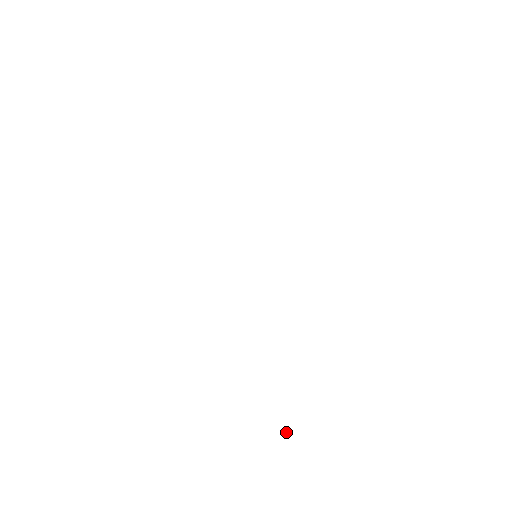
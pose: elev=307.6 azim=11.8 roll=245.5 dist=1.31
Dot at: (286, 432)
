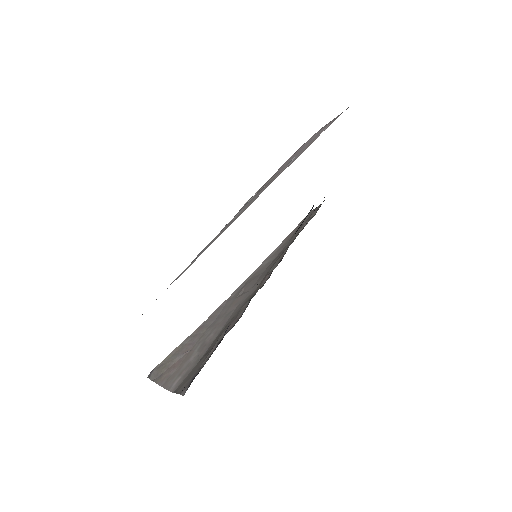
Dot at: (149, 375)
